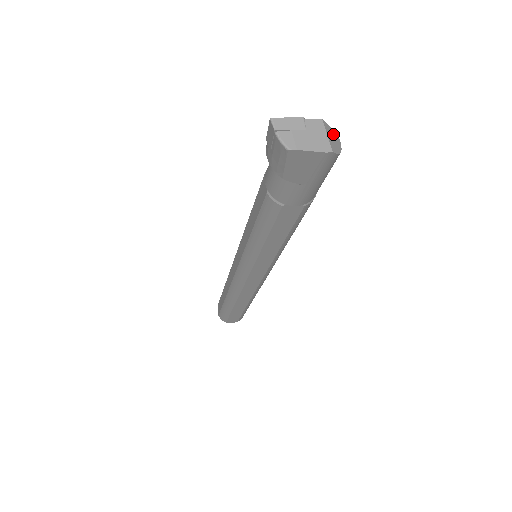
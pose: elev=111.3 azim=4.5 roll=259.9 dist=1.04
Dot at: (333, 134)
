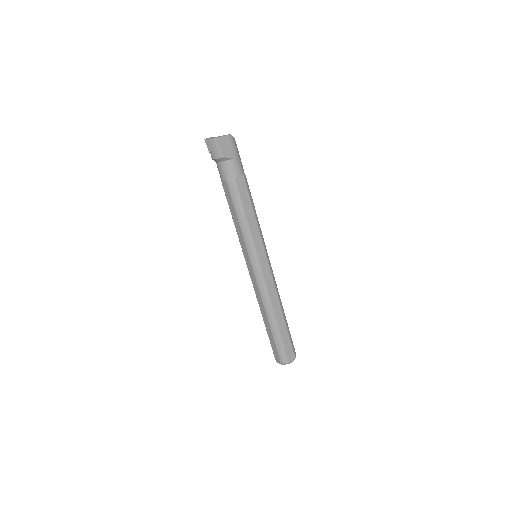
Dot at: occluded
